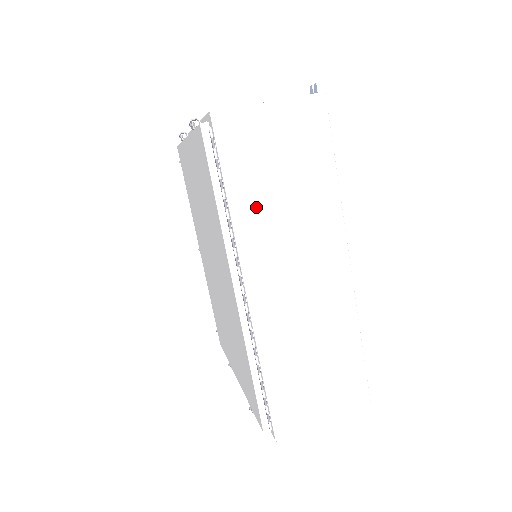
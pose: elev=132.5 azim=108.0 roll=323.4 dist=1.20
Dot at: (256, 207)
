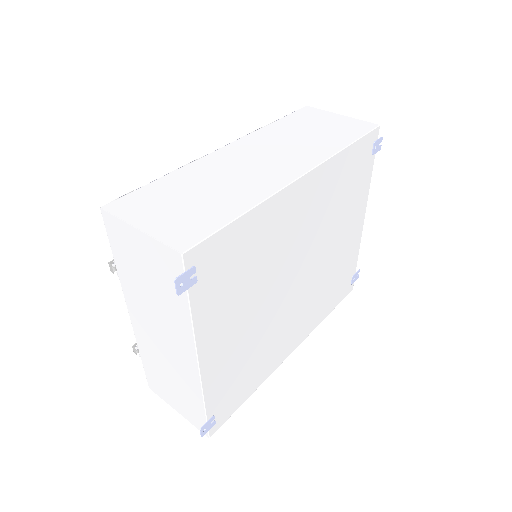
Dot at: (281, 131)
